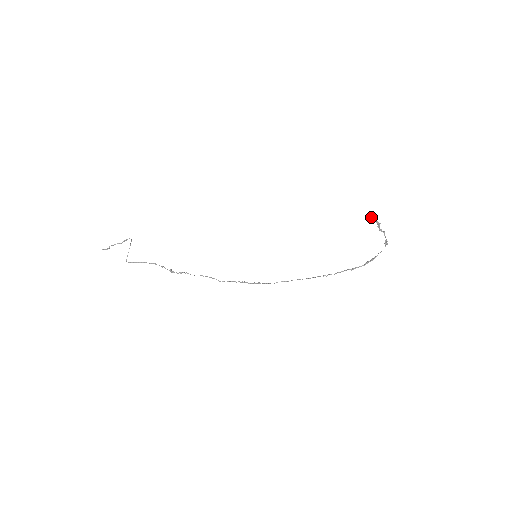
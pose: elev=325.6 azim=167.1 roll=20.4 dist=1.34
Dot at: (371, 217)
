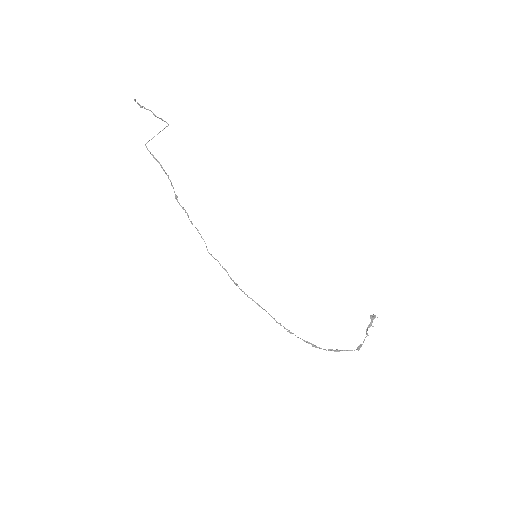
Dot at: occluded
